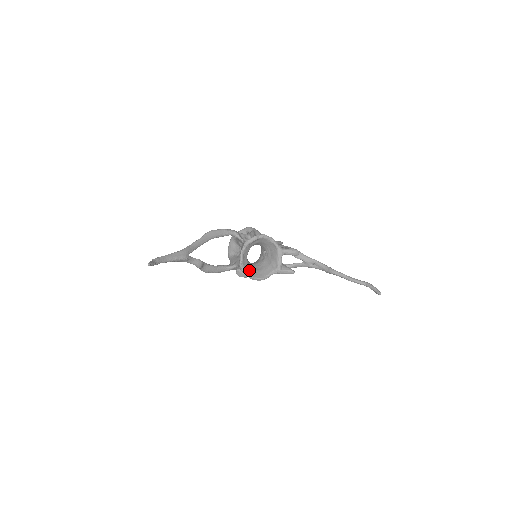
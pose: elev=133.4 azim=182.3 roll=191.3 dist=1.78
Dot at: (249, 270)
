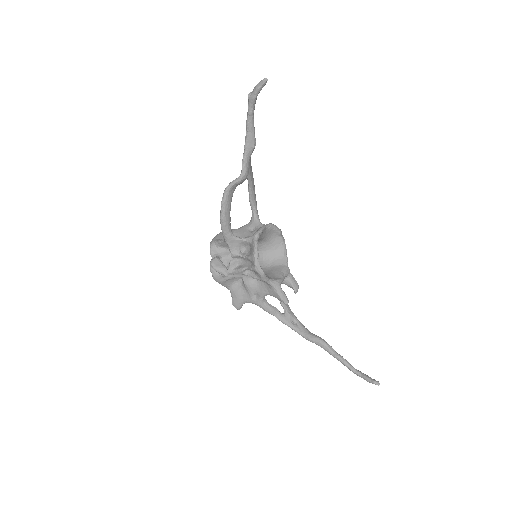
Dot at: occluded
